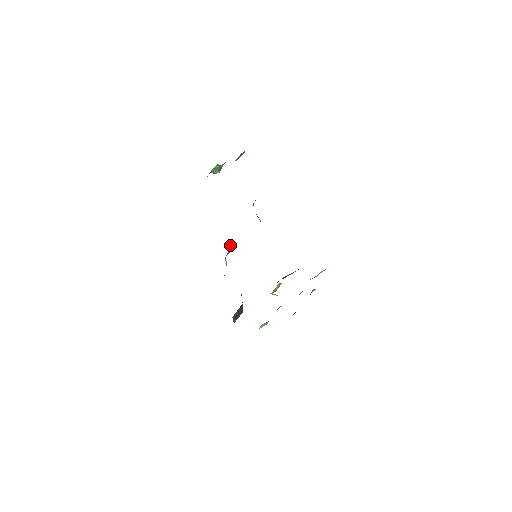
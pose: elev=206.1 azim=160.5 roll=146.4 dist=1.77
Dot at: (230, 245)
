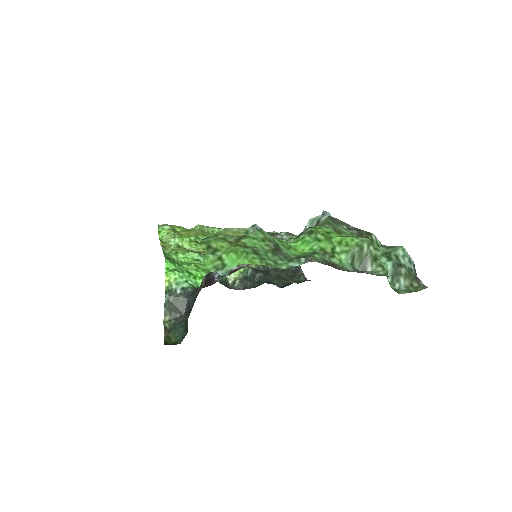
Dot at: occluded
